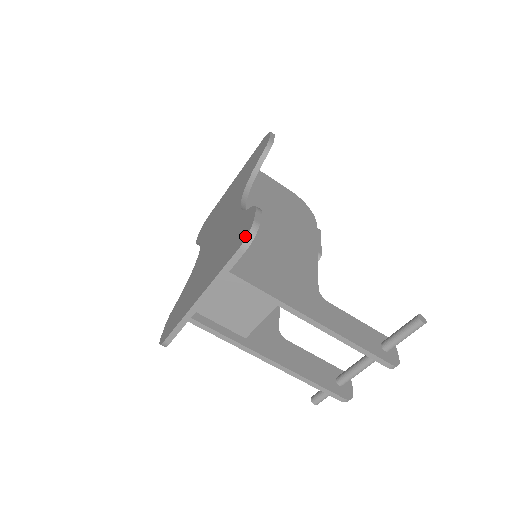
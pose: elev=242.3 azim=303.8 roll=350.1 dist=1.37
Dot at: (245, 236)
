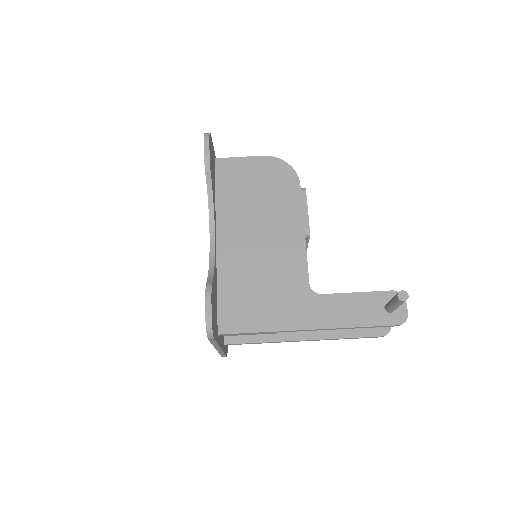
Dot at: (206, 330)
